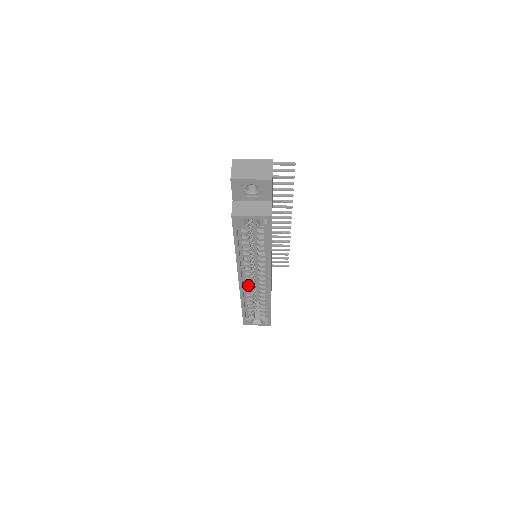
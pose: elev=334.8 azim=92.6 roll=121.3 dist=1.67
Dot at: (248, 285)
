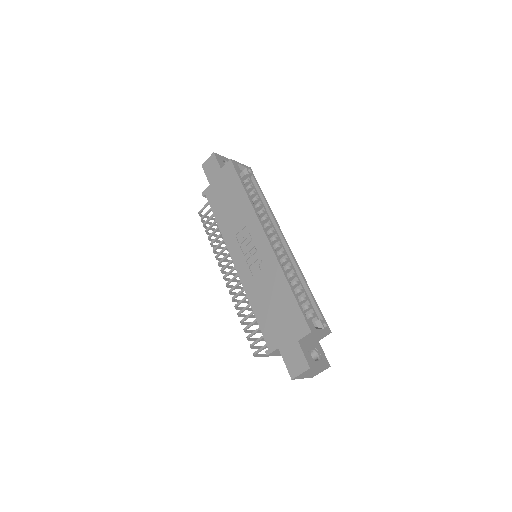
Dot at: occluded
